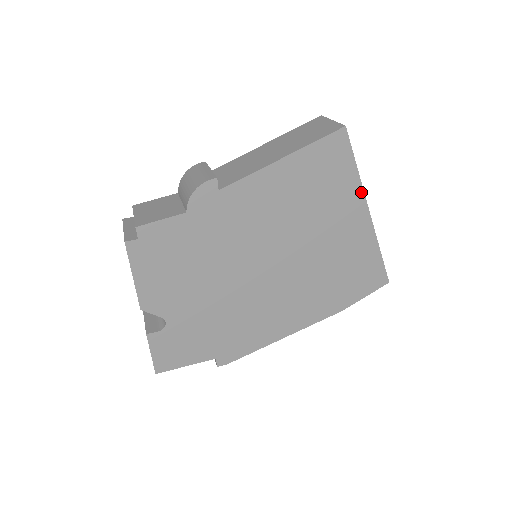
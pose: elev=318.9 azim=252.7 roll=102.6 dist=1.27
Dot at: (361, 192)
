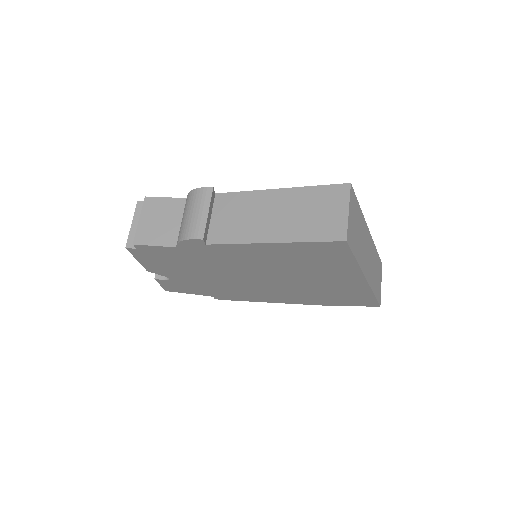
Dot at: (359, 270)
